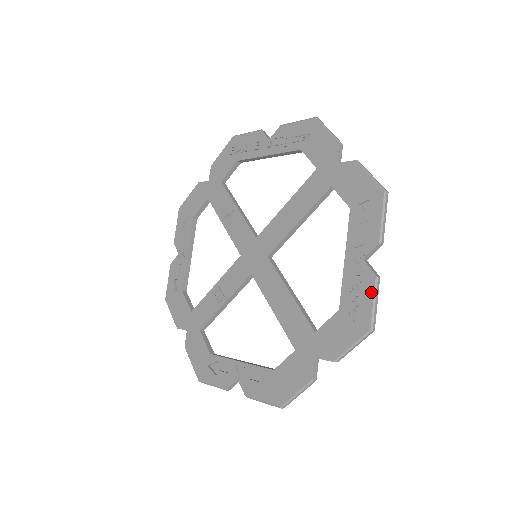
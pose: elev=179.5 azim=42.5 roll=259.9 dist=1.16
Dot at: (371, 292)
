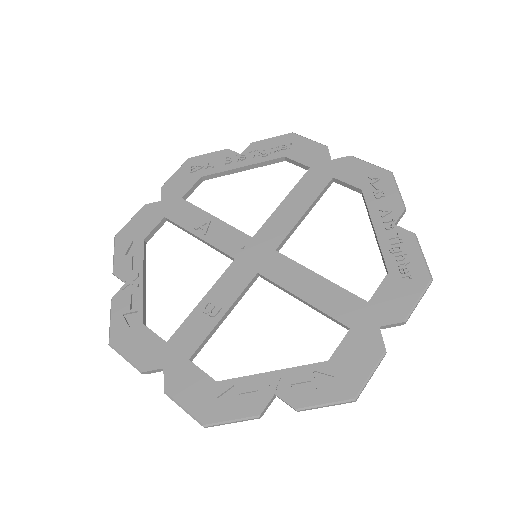
Dot at: (416, 247)
